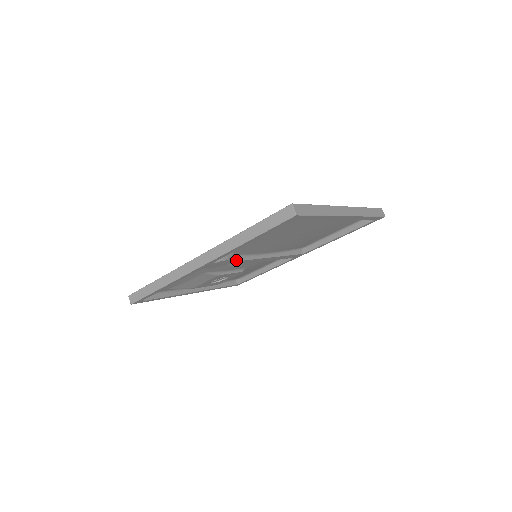
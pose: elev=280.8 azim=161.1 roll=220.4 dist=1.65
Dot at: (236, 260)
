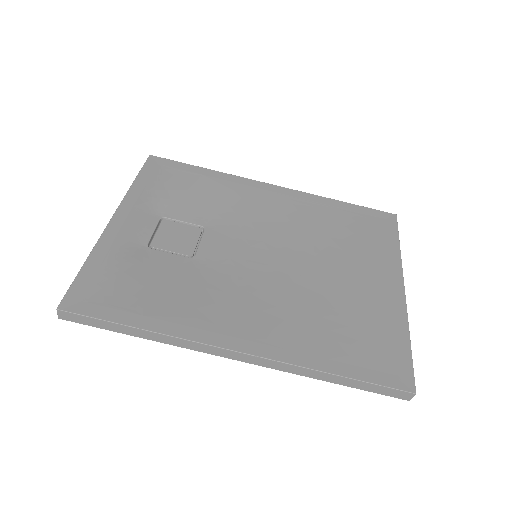
Dot at: occluded
